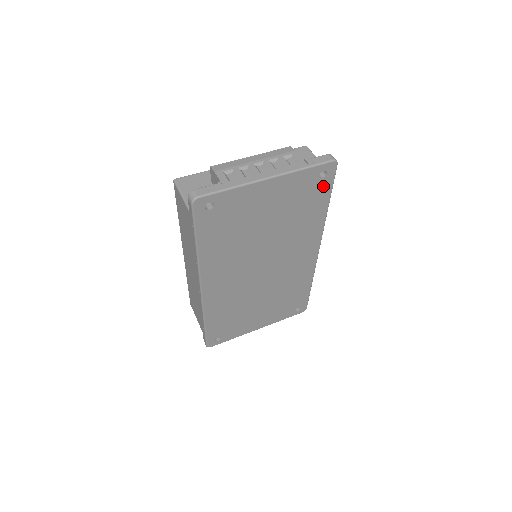
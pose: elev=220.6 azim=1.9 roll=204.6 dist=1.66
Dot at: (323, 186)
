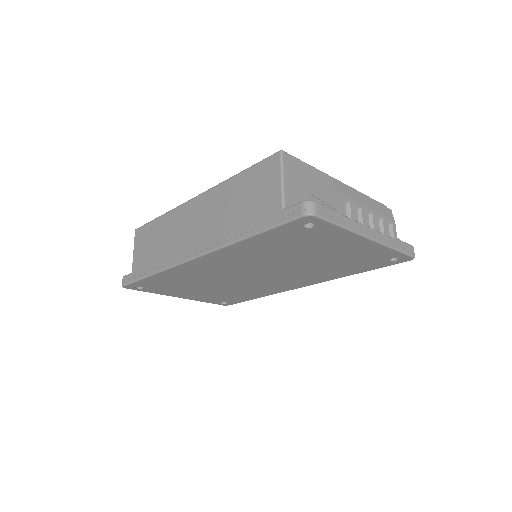
Dot at: (380, 263)
